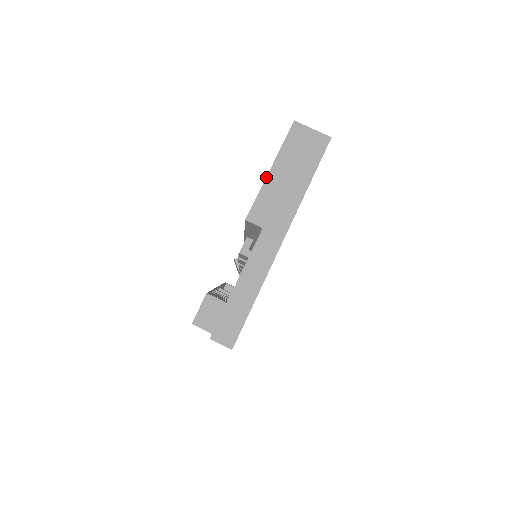
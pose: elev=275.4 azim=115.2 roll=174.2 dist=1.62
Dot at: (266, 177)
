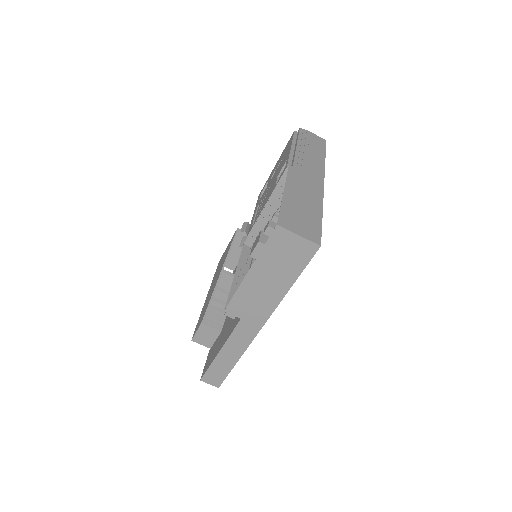
Dot at: (243, 279)
